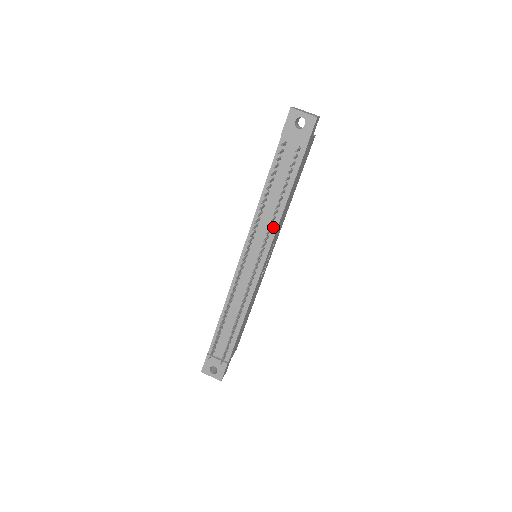
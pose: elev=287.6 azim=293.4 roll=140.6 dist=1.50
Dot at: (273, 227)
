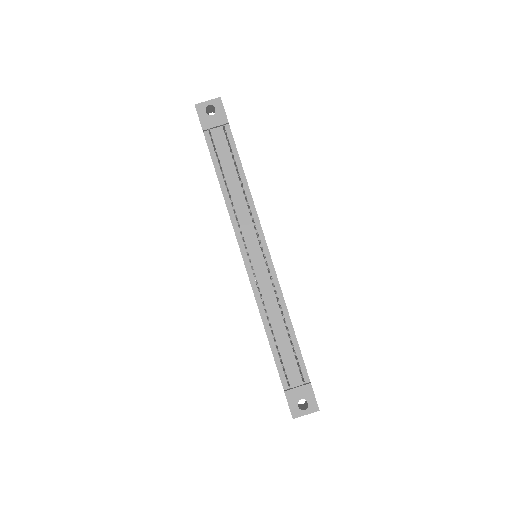
Dot at: (251, 209)
